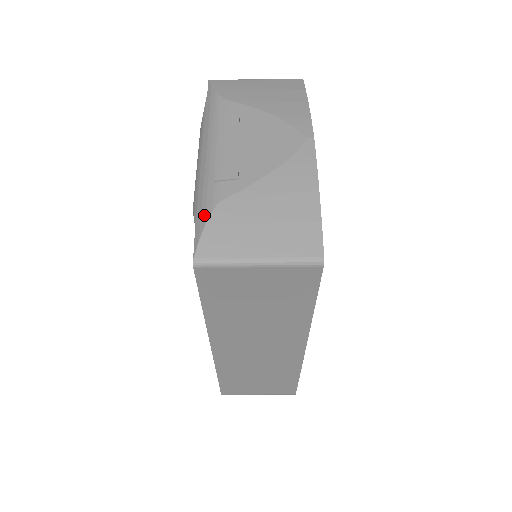
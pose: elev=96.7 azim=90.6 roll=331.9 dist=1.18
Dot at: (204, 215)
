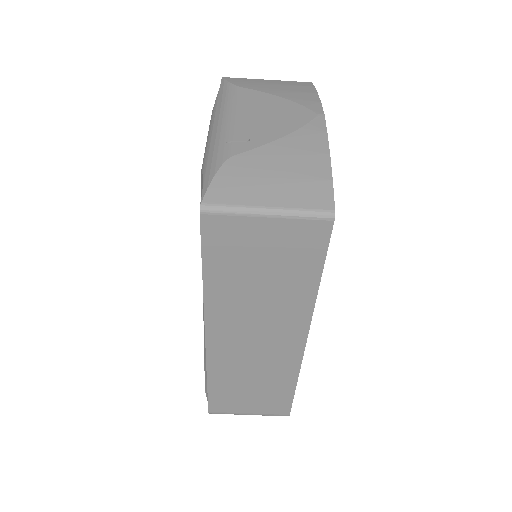
Dot at: (214, 168)
